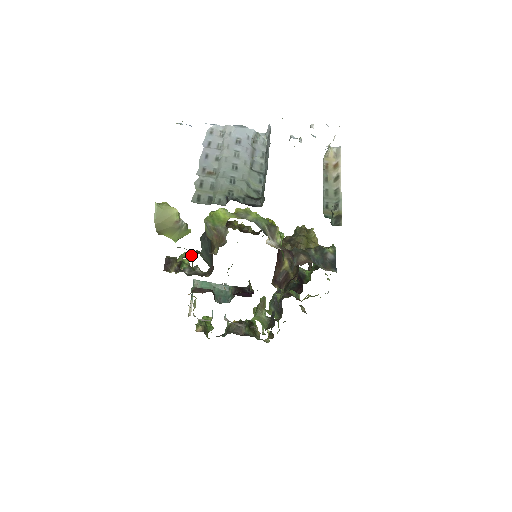
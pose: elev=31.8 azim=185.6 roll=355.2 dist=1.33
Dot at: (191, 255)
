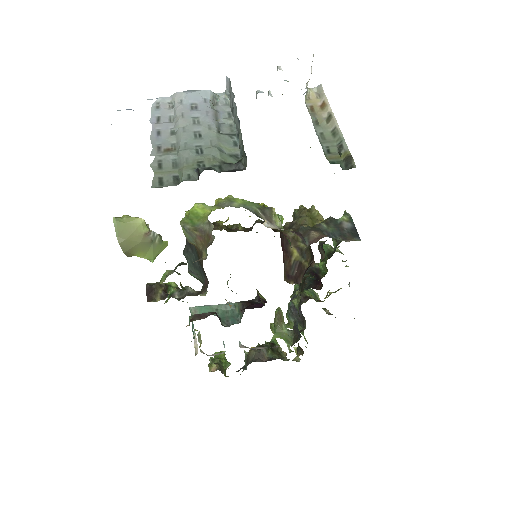
Dot at: (175, 271)
